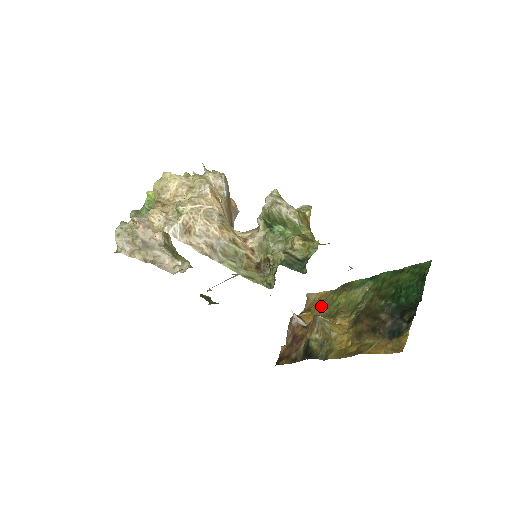
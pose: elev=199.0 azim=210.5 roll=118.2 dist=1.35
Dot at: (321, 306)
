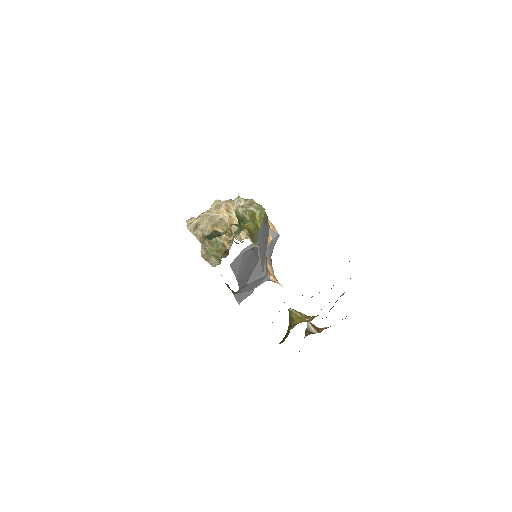
Dot at: occluded
